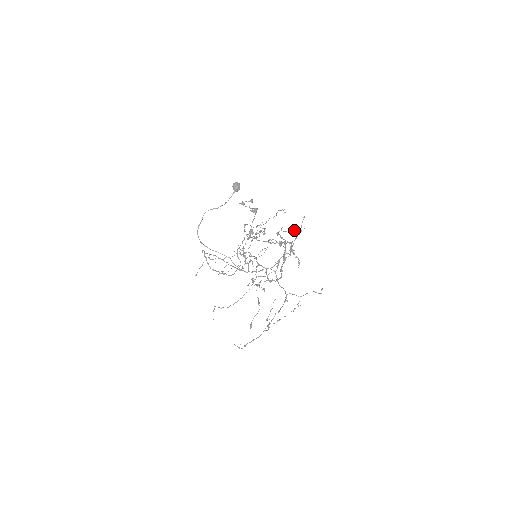
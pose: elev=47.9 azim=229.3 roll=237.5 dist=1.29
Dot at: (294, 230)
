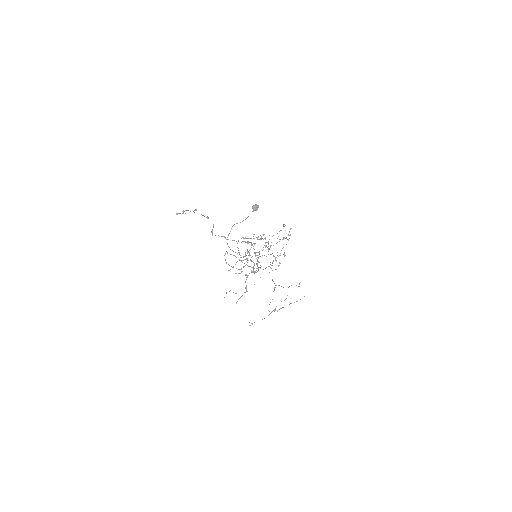
Dot at: (283, 238)
